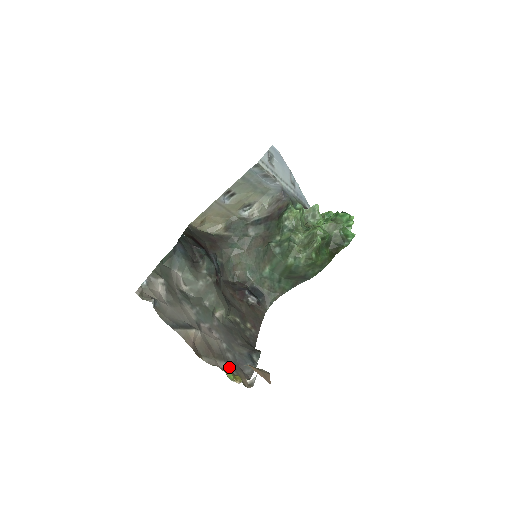
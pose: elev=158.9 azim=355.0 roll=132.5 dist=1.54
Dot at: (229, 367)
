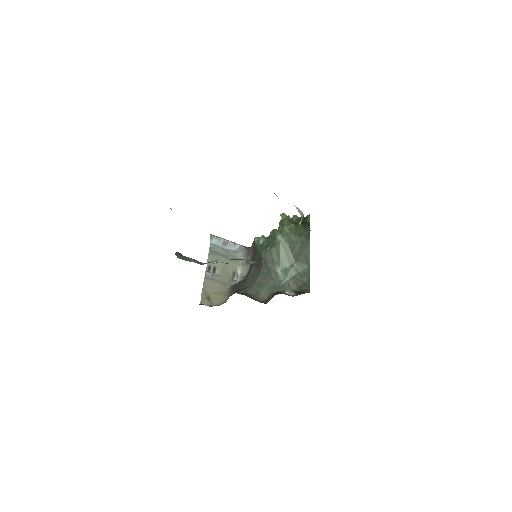
Dot at: occluded
